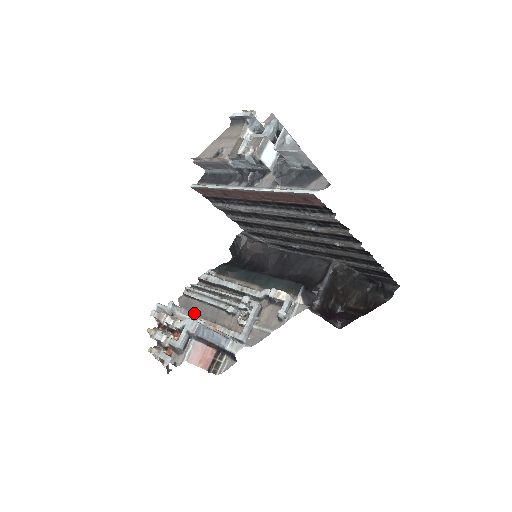
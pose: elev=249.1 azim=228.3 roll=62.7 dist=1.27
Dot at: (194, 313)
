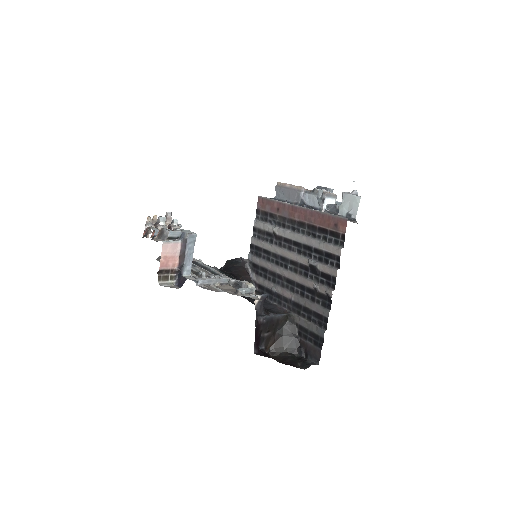
Dot at: occluded
